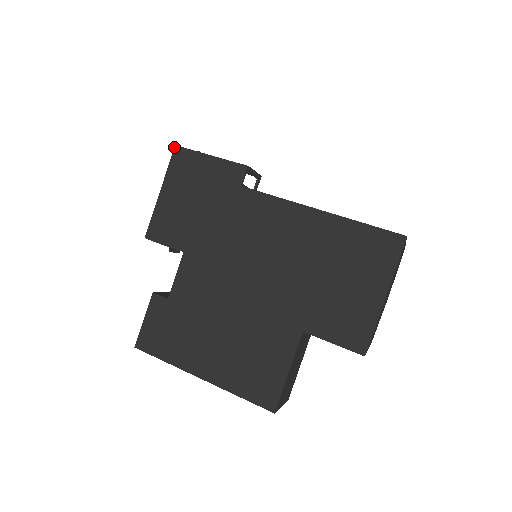
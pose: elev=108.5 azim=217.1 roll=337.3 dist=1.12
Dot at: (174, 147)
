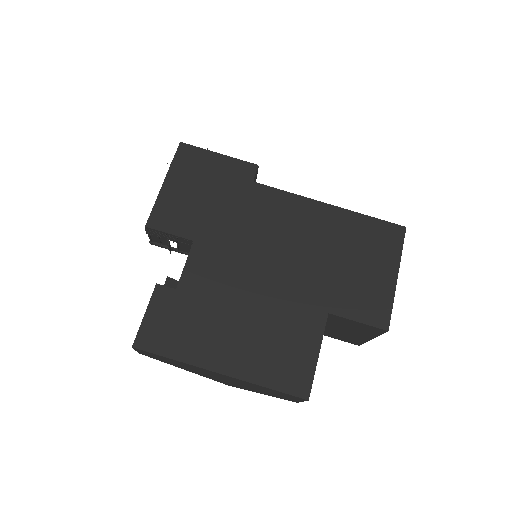
Dot at: (179, 143)
